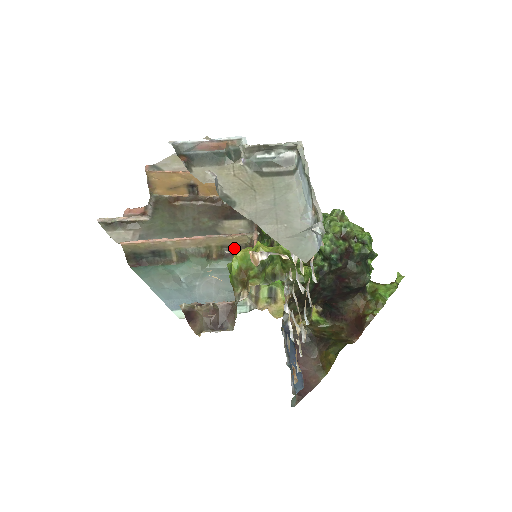
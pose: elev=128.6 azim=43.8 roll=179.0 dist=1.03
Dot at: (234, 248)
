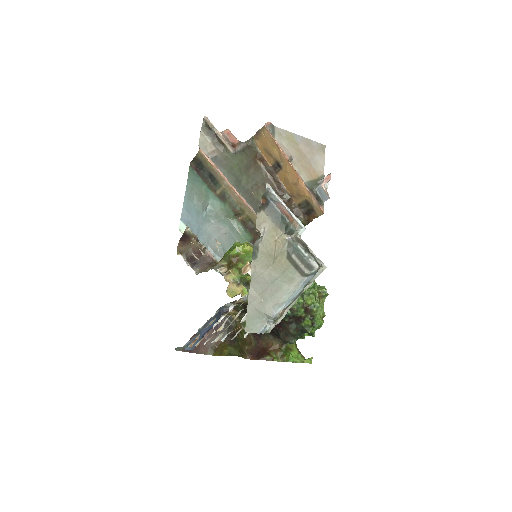
Dot at: (256, 229)
